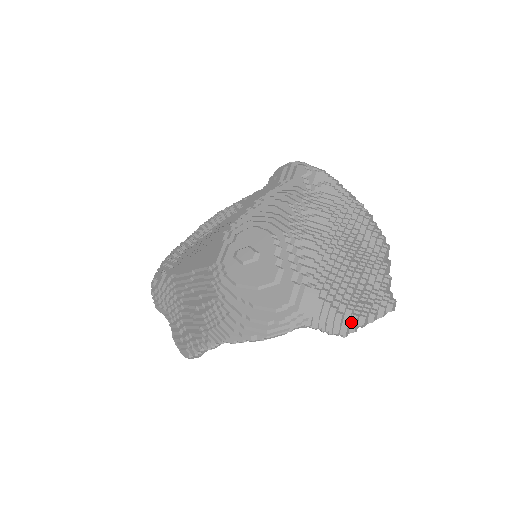
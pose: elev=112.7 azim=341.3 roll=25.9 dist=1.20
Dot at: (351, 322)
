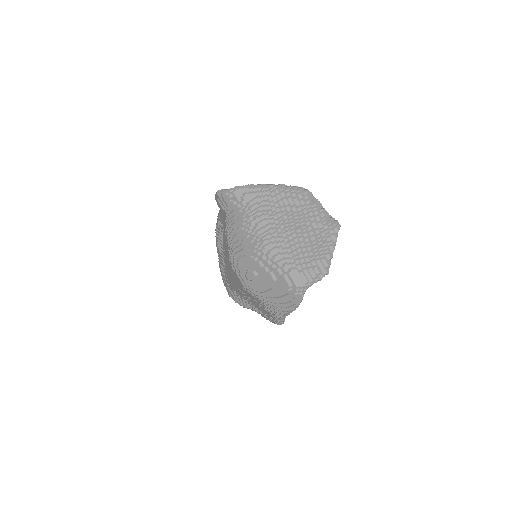
Dot at: (324, 264)
